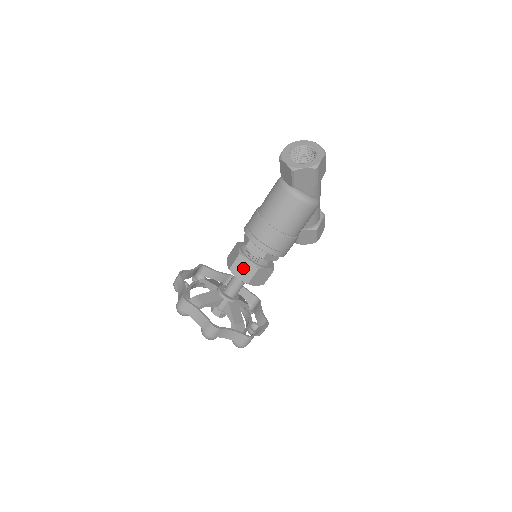
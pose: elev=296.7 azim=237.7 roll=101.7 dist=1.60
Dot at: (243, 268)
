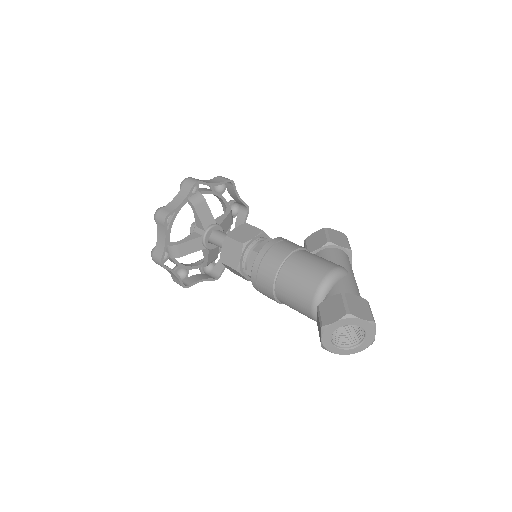
Dot at: occluded
